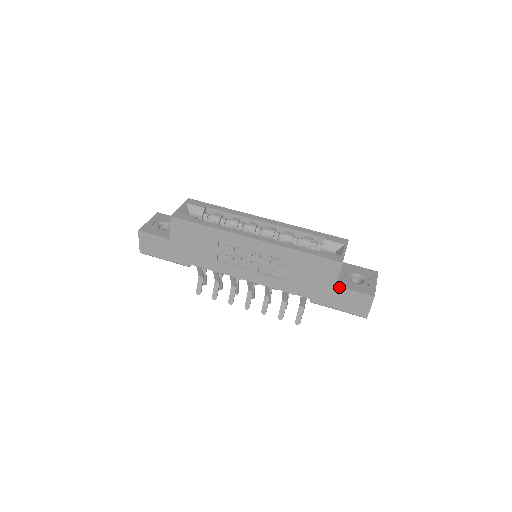
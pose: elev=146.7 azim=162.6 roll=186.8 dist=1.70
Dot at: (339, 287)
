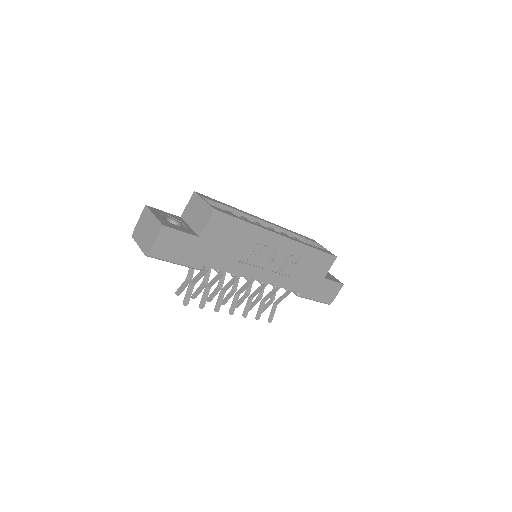
Dot at: (326, 279)
